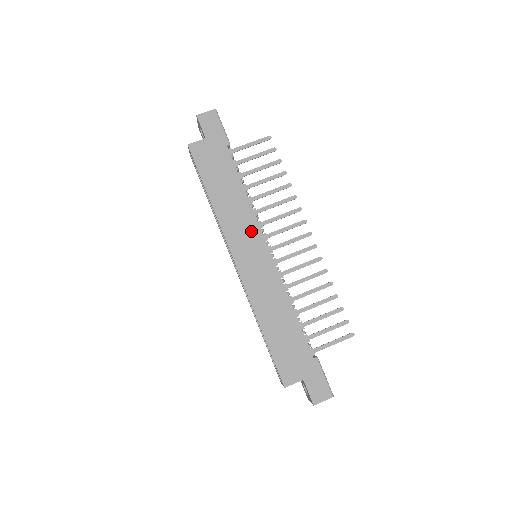
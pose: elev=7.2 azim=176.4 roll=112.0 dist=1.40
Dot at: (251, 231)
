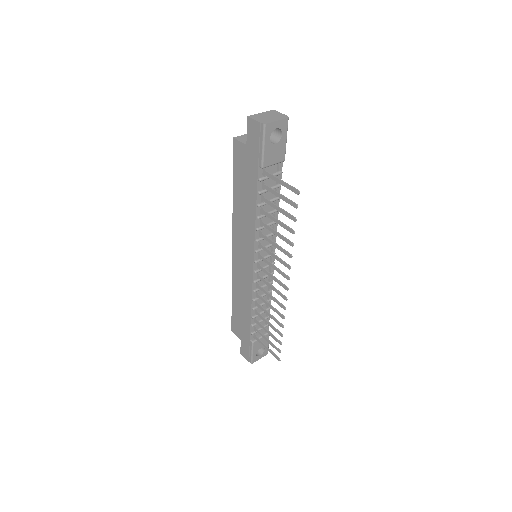
Dot at: (248, 244)
